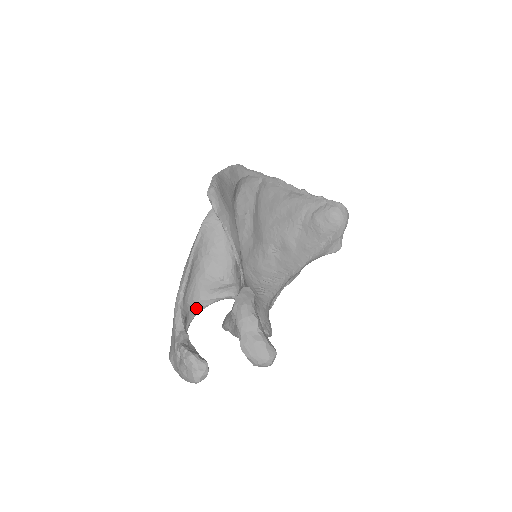
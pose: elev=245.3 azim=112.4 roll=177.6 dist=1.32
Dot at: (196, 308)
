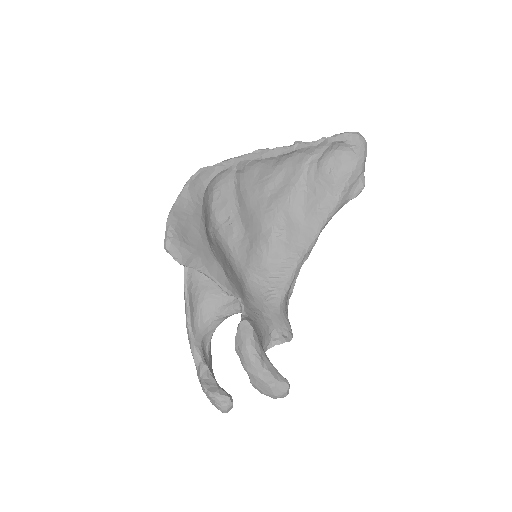
Dot at: (210, 329)
